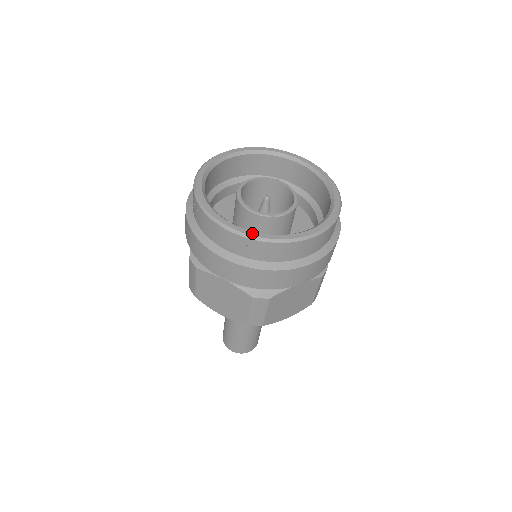
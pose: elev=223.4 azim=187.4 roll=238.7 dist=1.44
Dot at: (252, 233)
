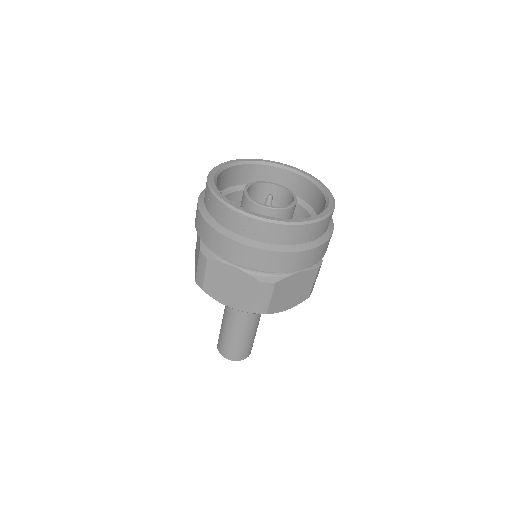
Dot at: (264, 216)
